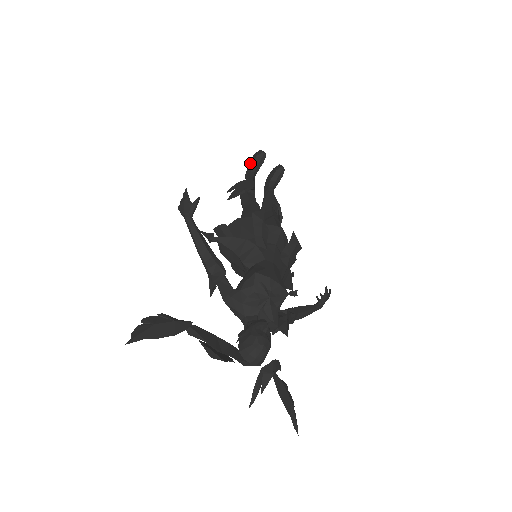
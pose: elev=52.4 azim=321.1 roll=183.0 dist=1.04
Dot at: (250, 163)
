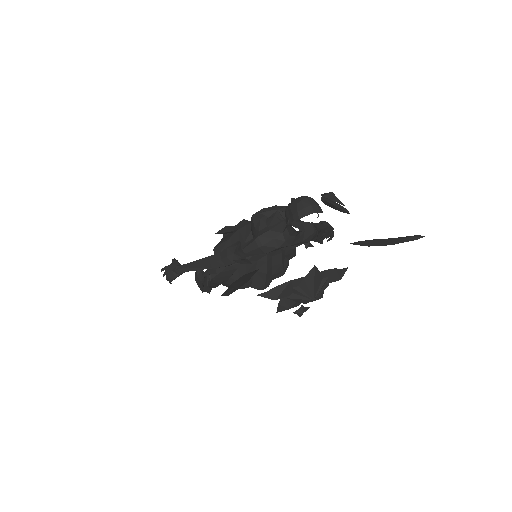
Dot at: (199, 286)
